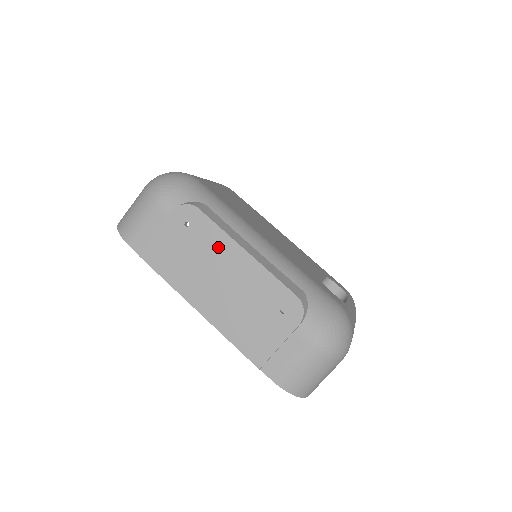
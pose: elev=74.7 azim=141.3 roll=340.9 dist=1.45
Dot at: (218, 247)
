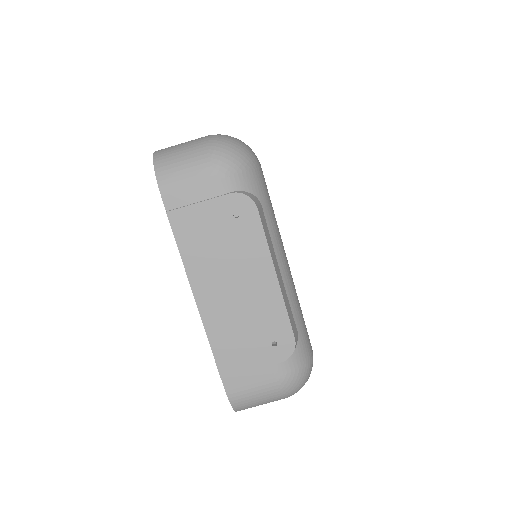
Dot at: (253, 255)
